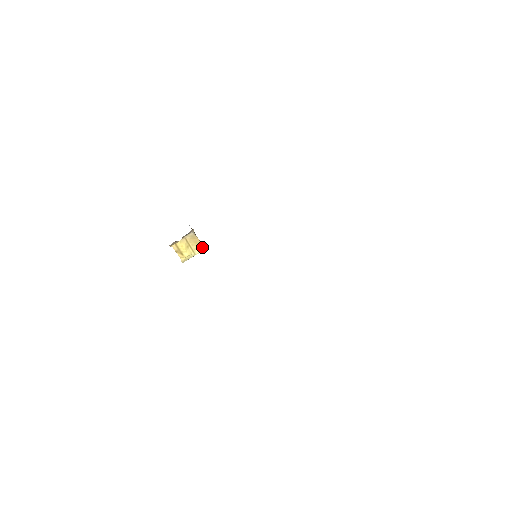
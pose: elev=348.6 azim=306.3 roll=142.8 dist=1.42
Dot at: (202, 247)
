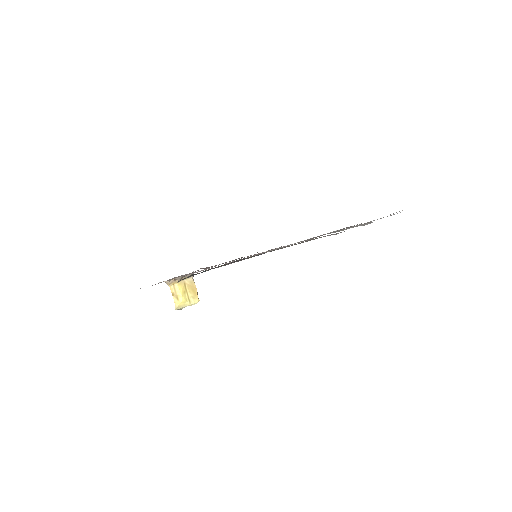
Dot at: (198, 298)
